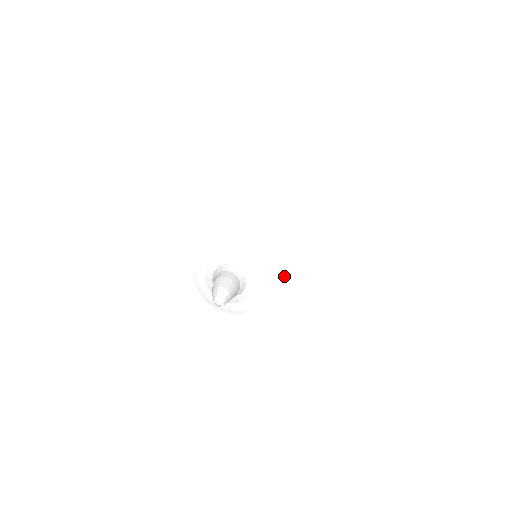
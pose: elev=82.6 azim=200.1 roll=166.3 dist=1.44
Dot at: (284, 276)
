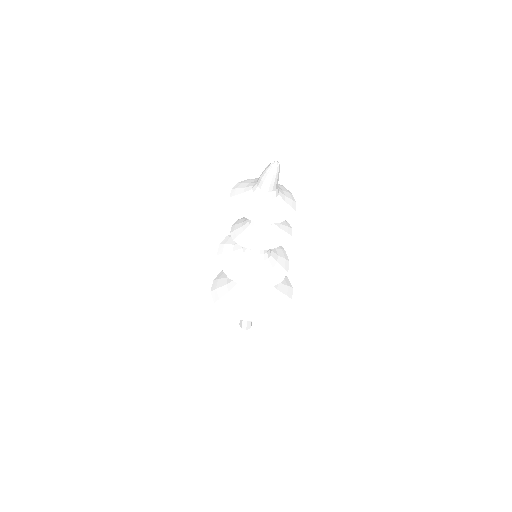
Dot at: (284, 265)
